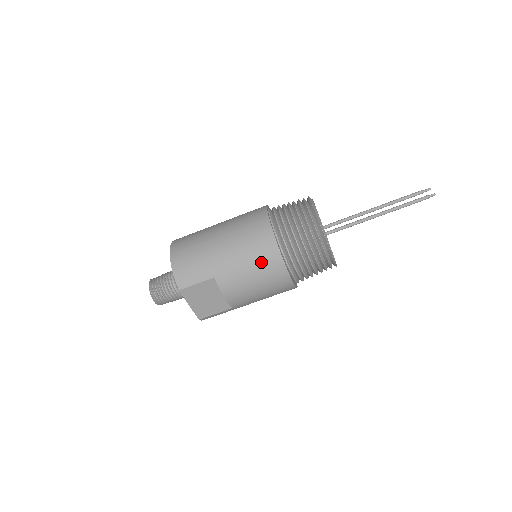
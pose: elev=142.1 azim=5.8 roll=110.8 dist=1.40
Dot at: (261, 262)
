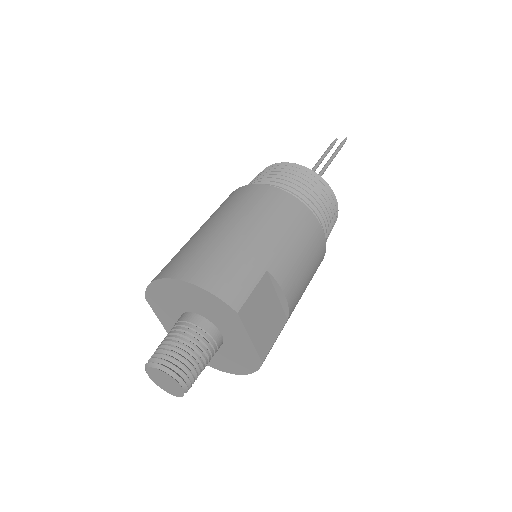
Dot at: (299, 227)
